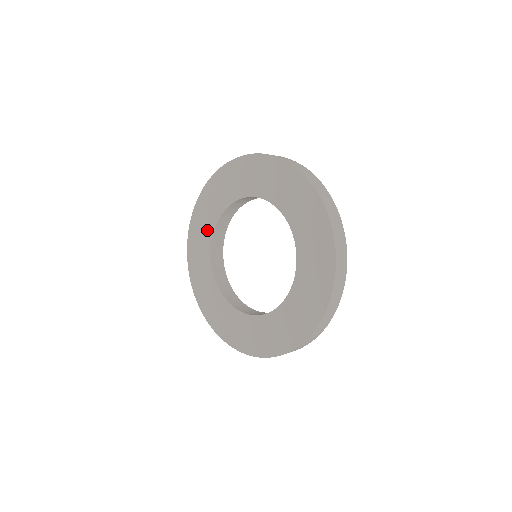
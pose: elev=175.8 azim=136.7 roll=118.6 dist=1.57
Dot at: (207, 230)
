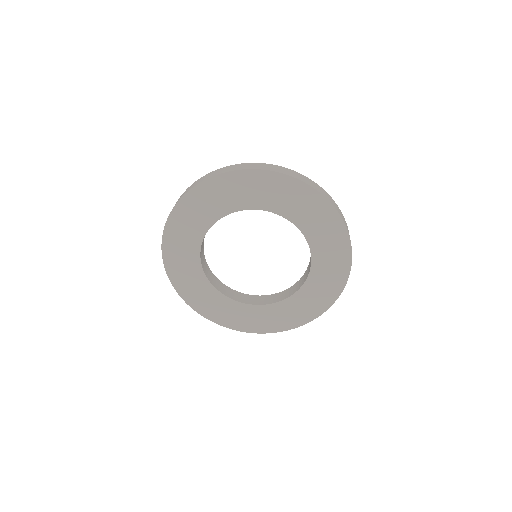
Dot at: (194, 235)
